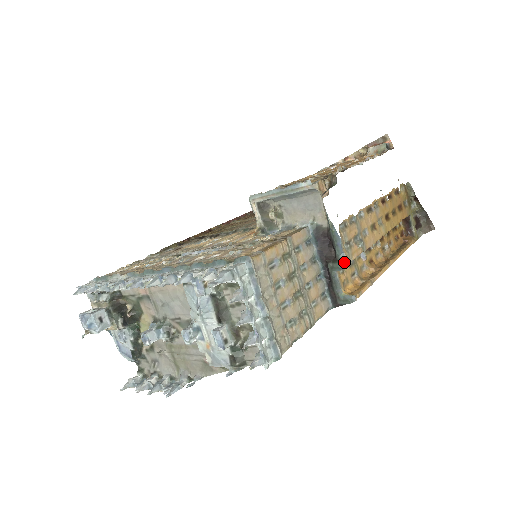
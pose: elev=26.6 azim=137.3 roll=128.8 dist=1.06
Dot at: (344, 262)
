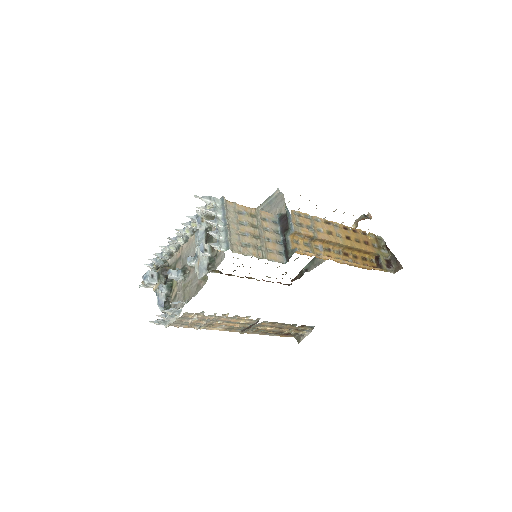
Dot at: (292, 228)
